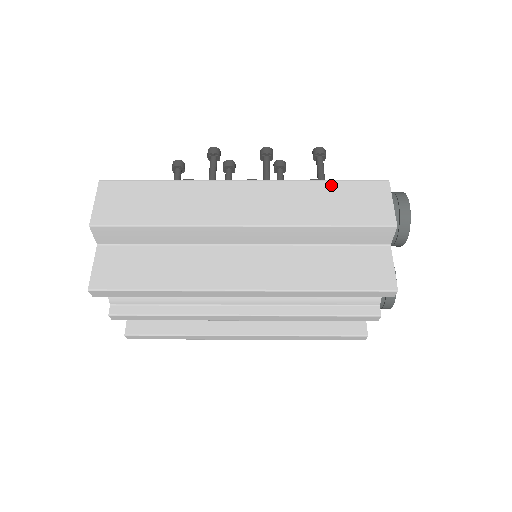
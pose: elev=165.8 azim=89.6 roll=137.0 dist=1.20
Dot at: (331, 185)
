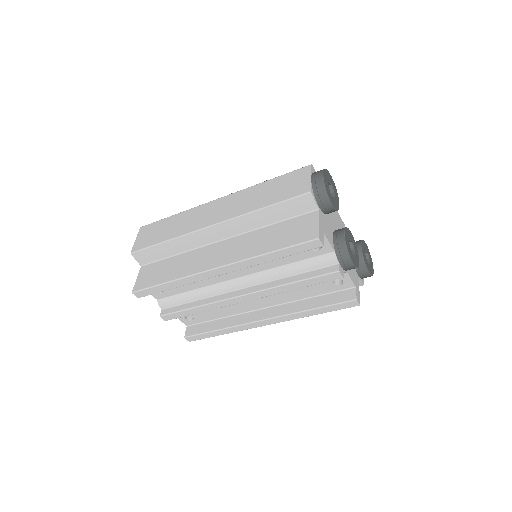
Dot at: (271, 182)
